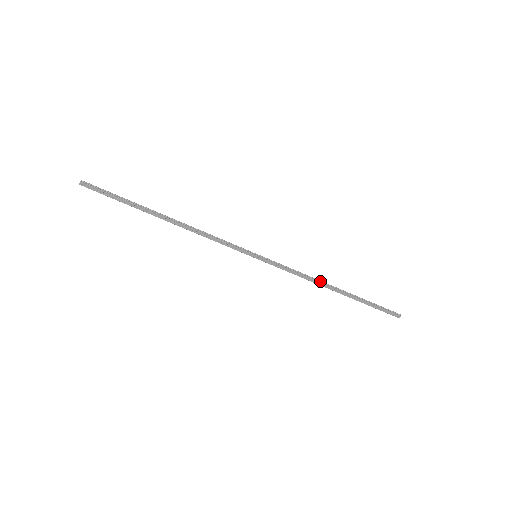
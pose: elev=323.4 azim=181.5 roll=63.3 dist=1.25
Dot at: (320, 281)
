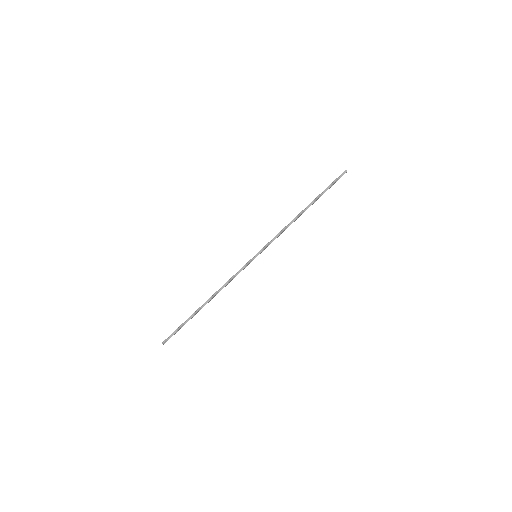
Dot at: (294, 220)
